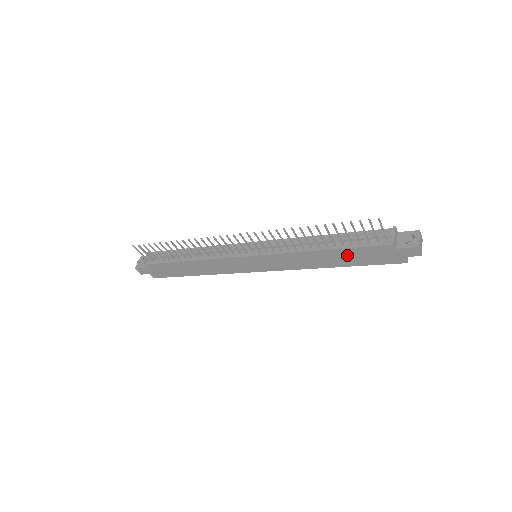
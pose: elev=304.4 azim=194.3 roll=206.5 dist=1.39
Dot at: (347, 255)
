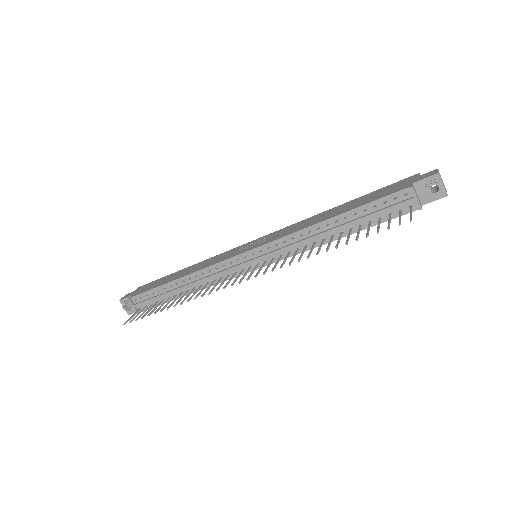
Dot at: occluded
